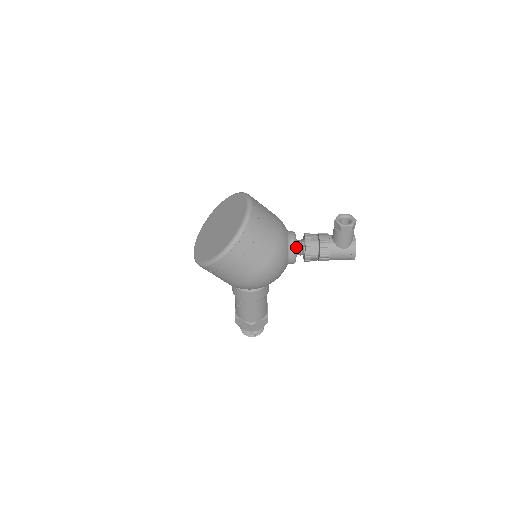
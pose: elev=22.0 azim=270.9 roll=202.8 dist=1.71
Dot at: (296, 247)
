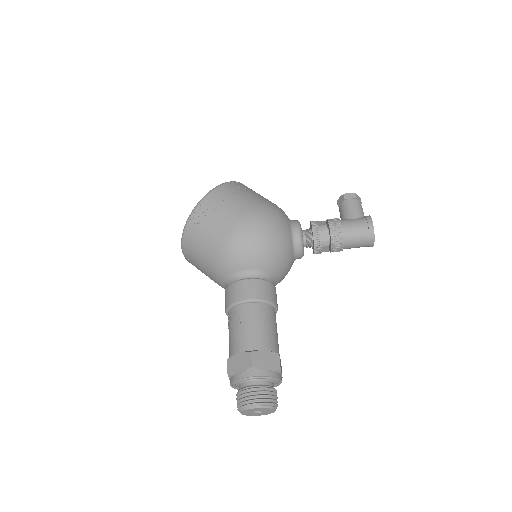
Dot at: (299, 223)
